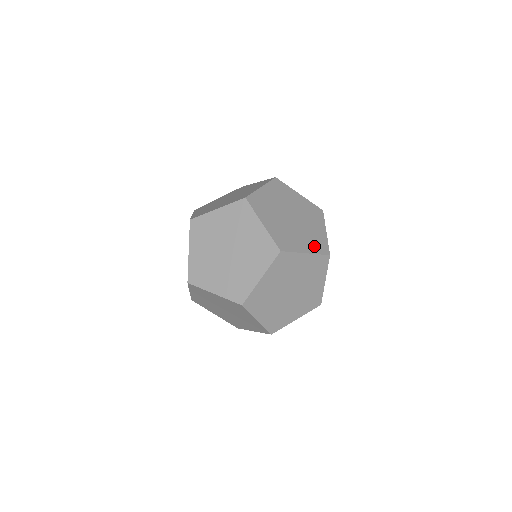
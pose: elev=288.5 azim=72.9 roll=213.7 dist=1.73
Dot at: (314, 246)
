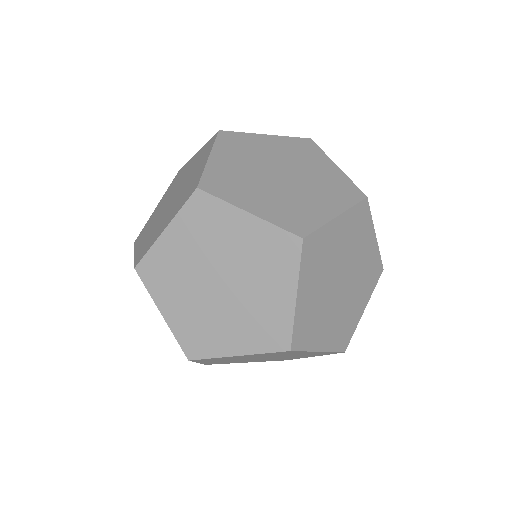
Dot at: (369, 286)
